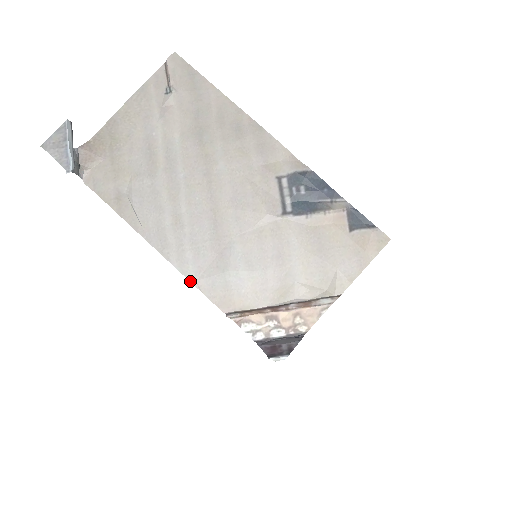
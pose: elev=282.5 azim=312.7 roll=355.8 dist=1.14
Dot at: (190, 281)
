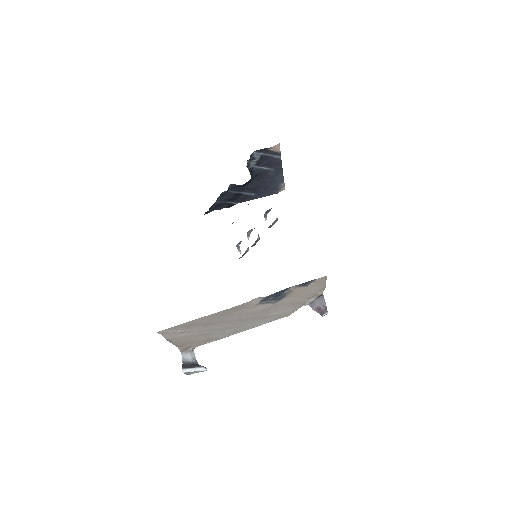
Dot at: occluded
